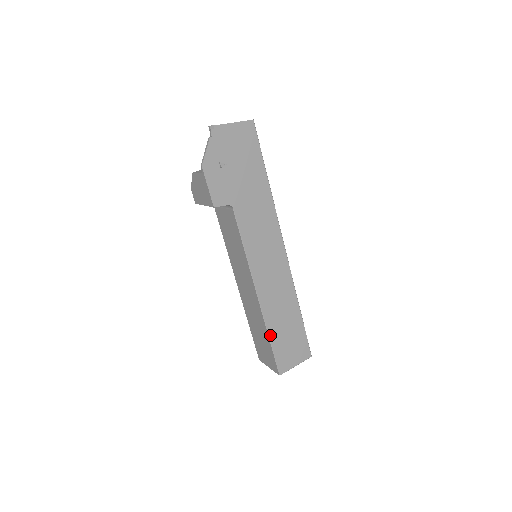
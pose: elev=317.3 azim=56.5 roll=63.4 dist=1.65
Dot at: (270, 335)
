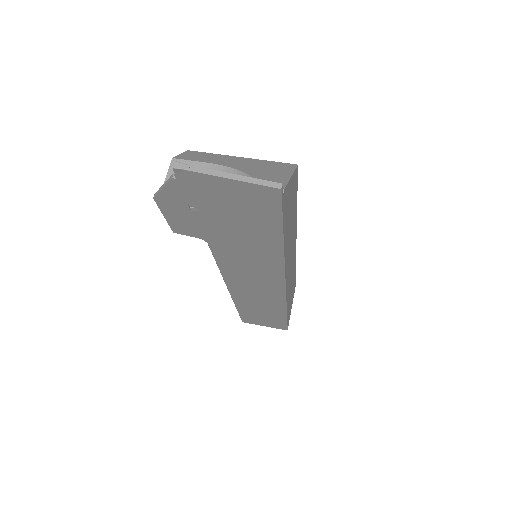
Dot at: (238, 308)
